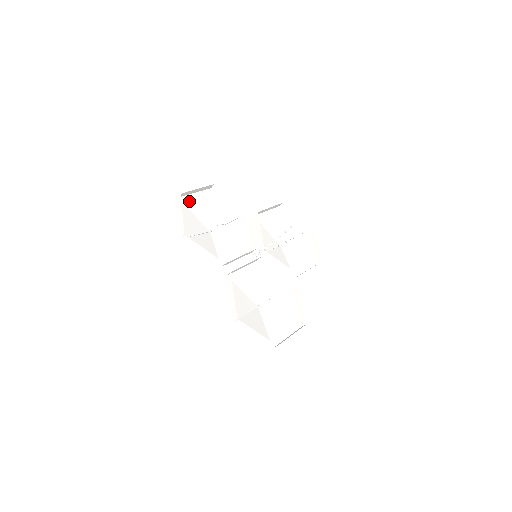
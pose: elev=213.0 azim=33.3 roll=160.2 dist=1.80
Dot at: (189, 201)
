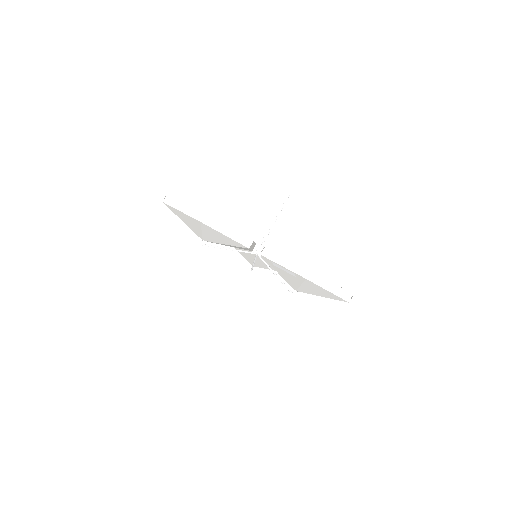
Dot at: occluded
